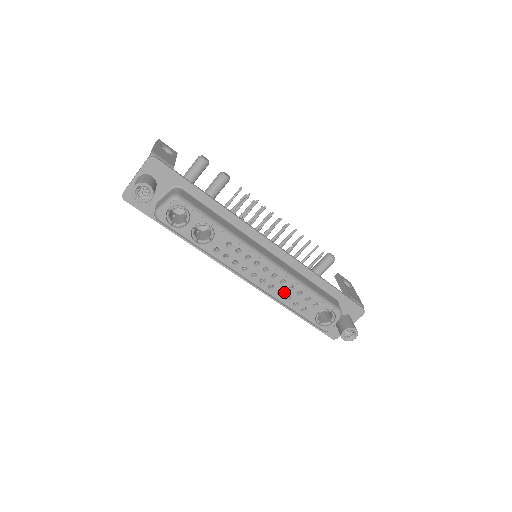
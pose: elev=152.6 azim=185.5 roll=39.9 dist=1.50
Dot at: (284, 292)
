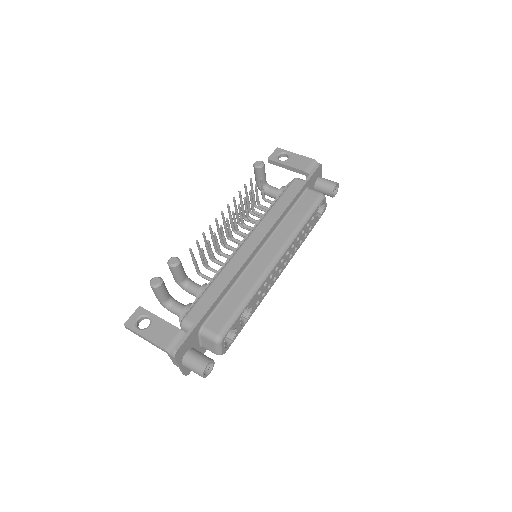
Dot at: (297, 245)
